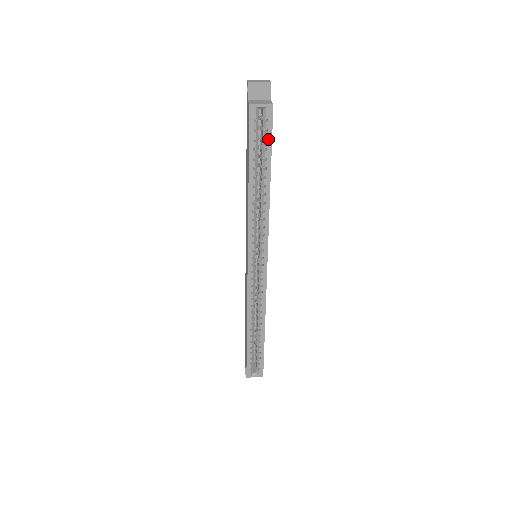
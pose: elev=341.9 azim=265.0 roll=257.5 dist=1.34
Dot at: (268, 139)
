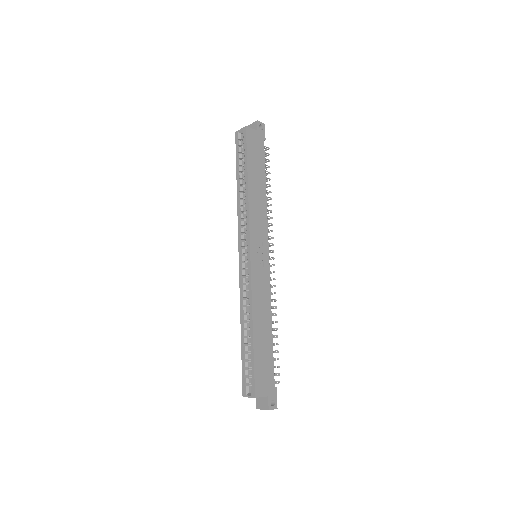
Dot at: (245, 149)
